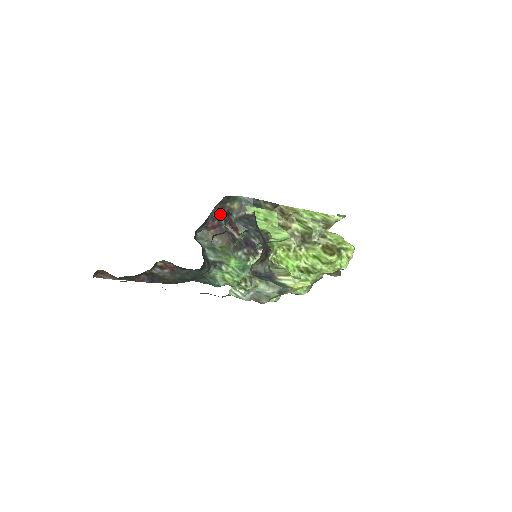
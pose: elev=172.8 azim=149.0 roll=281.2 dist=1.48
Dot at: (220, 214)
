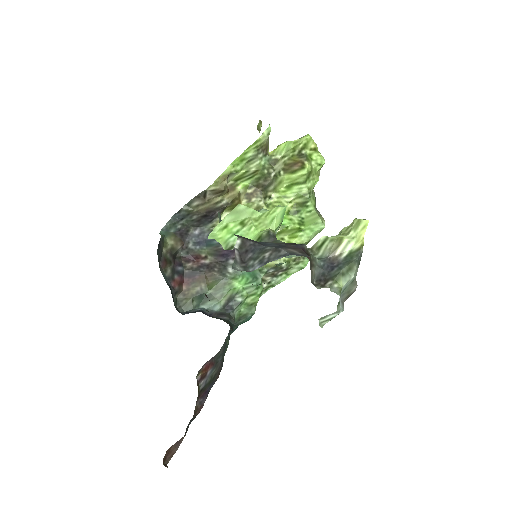
Dot at: (170, 267)
